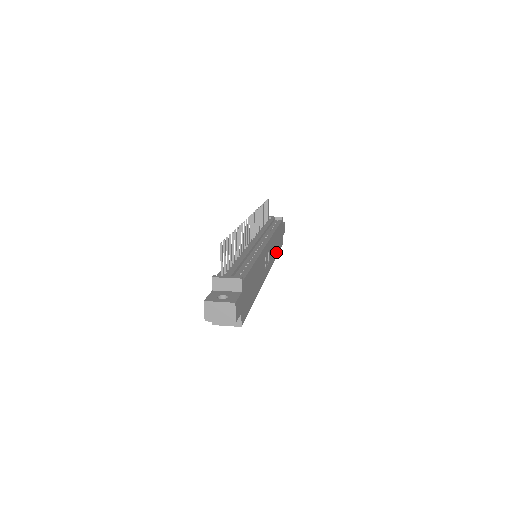
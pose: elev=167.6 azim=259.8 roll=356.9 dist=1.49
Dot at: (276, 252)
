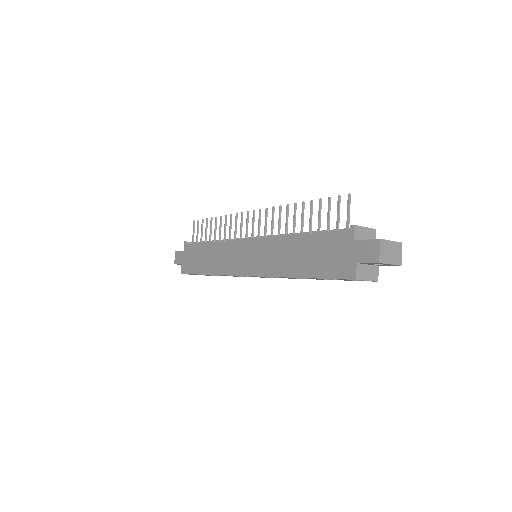
Dot at: occluded
